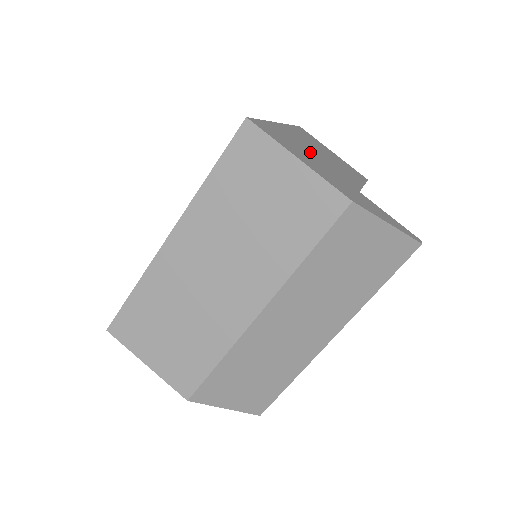
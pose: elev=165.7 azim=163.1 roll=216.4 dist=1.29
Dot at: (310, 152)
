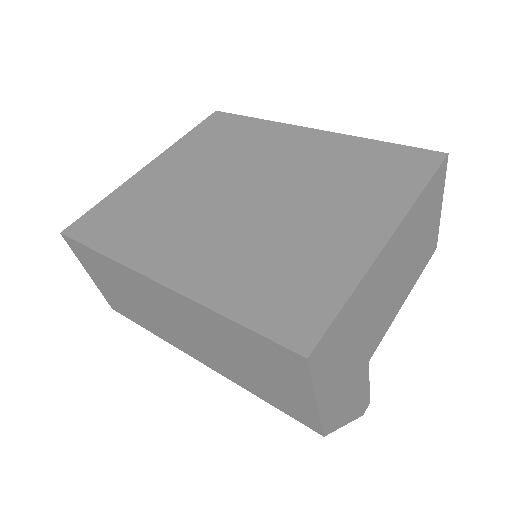
Dot at: (370, 313)
